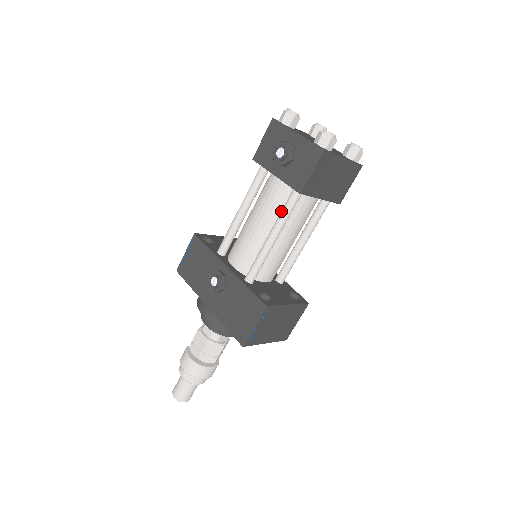
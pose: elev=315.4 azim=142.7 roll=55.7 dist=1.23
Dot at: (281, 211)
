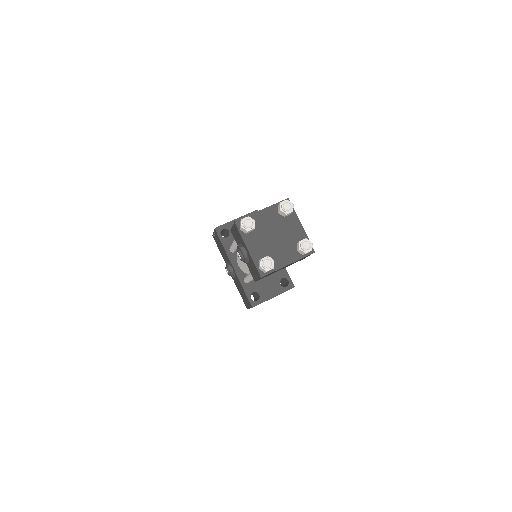
Dot at: occluded
